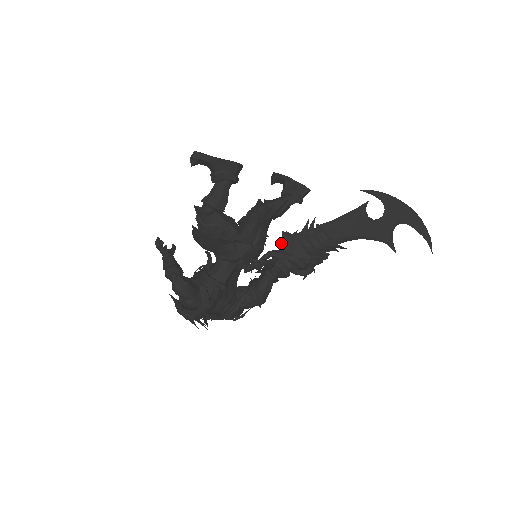
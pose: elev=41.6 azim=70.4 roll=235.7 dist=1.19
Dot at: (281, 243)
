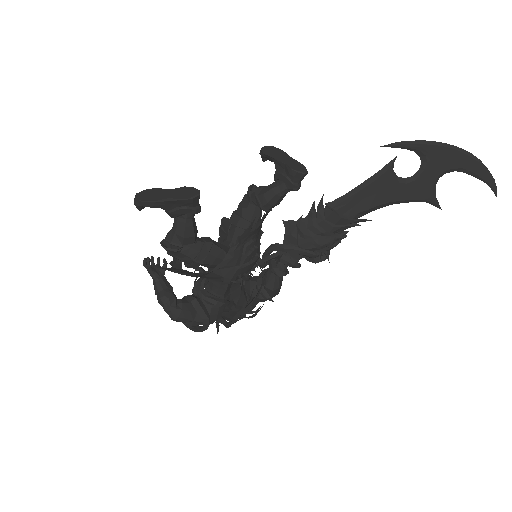
Dot at: (285, 232)
